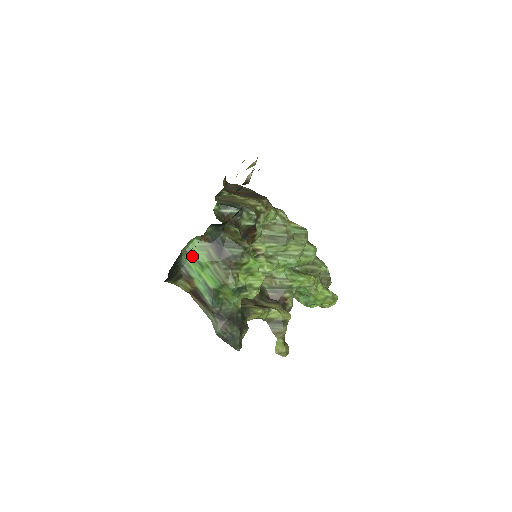
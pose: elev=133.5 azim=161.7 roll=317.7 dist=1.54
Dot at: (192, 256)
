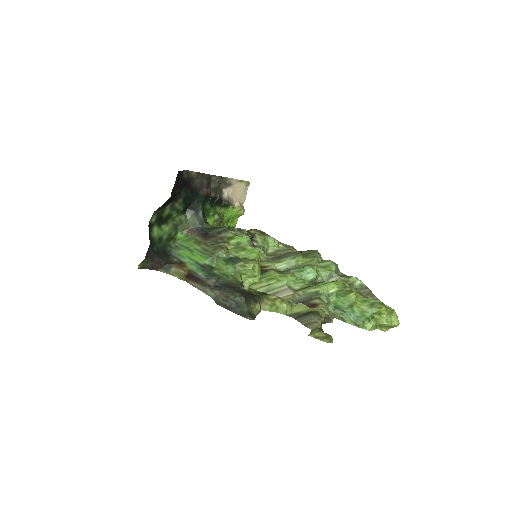
Dot at: (182, 248)
